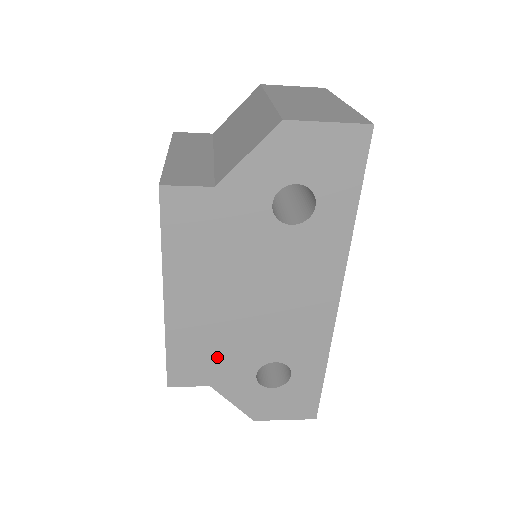
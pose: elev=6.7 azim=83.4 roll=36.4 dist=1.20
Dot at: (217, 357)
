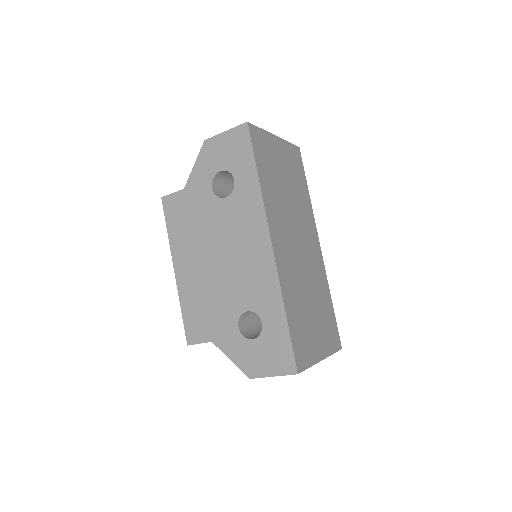
Dot at: (210, 313)
